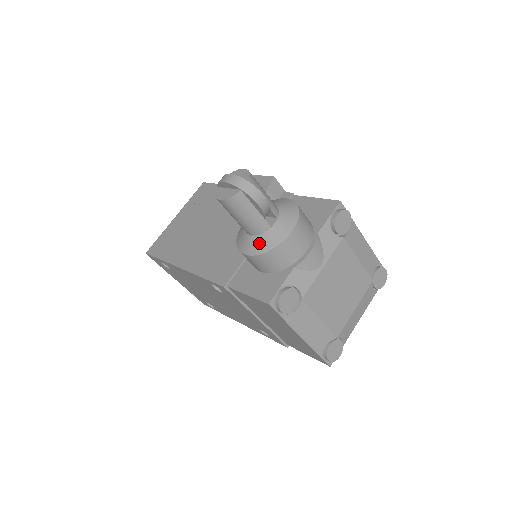
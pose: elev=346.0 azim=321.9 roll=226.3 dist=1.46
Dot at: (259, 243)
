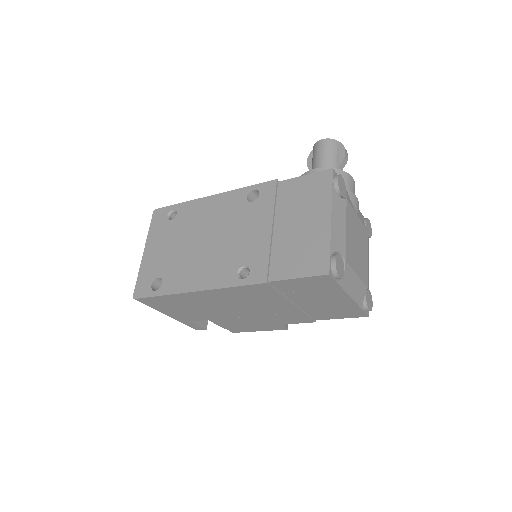
Dot at: occluded
